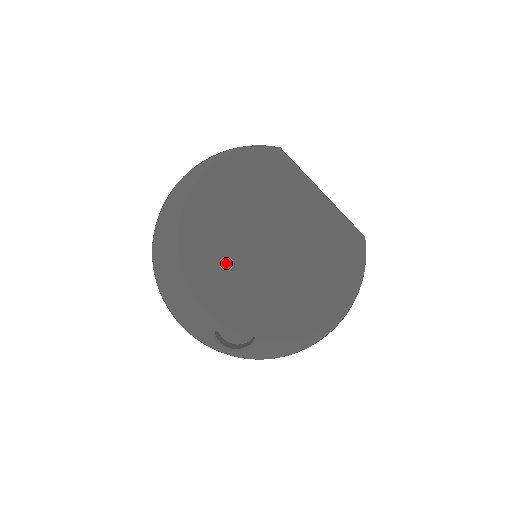
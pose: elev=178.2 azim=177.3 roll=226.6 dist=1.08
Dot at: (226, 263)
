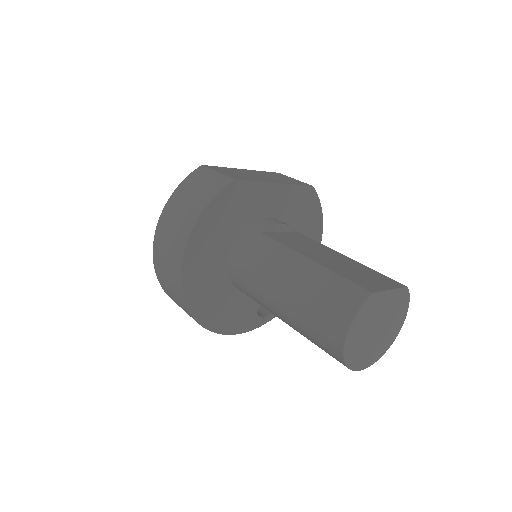
Dot at: (370, 337)
